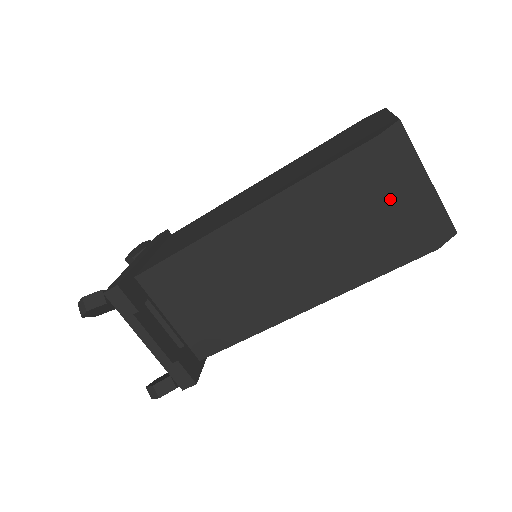
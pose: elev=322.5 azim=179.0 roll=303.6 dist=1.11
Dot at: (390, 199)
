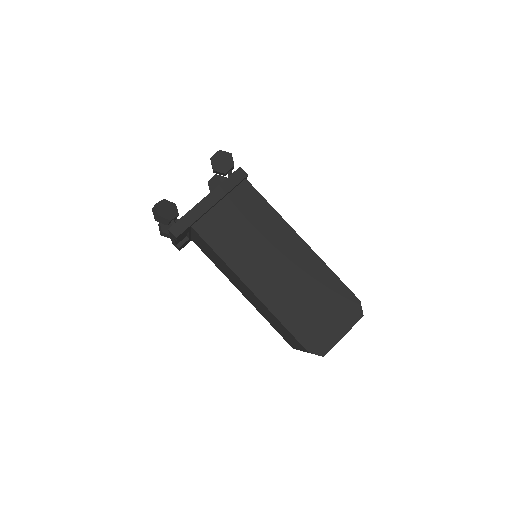
Dot at: (294, 344)
